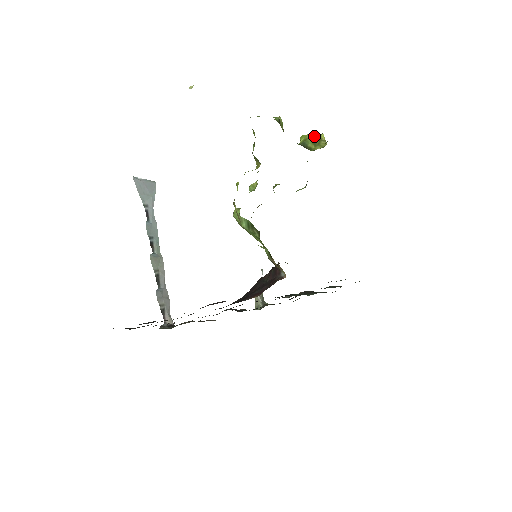
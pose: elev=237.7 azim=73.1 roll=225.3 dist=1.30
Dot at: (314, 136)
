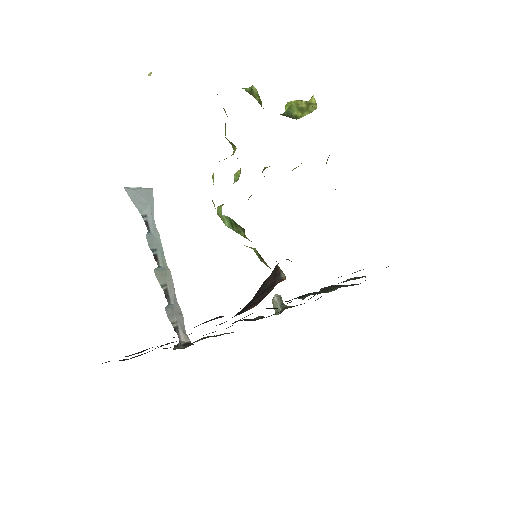
Dot at: (300, 101)
